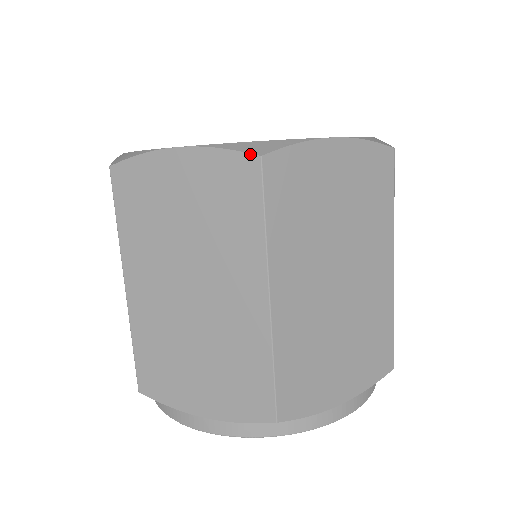
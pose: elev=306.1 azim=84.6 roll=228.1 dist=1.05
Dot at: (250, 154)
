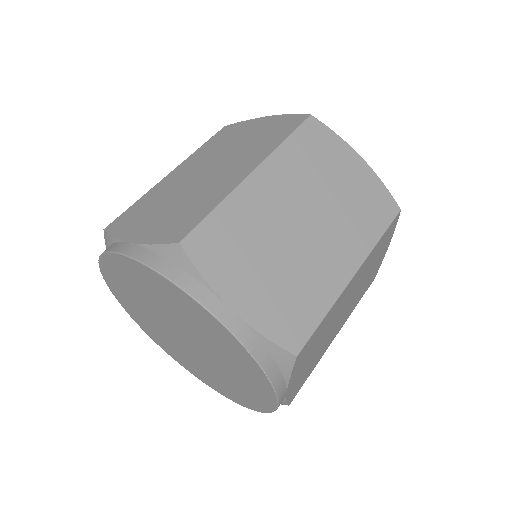
Dot at: (306, 114)
